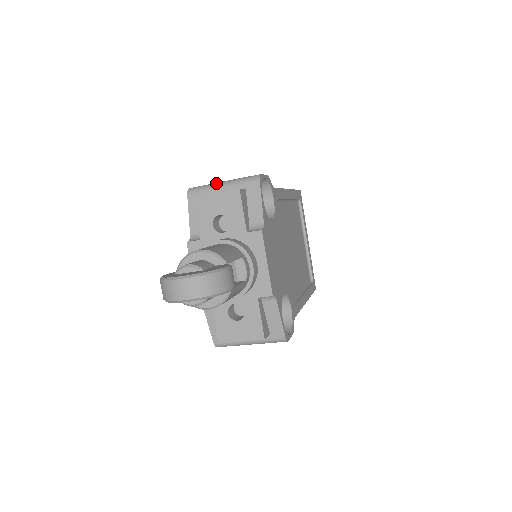
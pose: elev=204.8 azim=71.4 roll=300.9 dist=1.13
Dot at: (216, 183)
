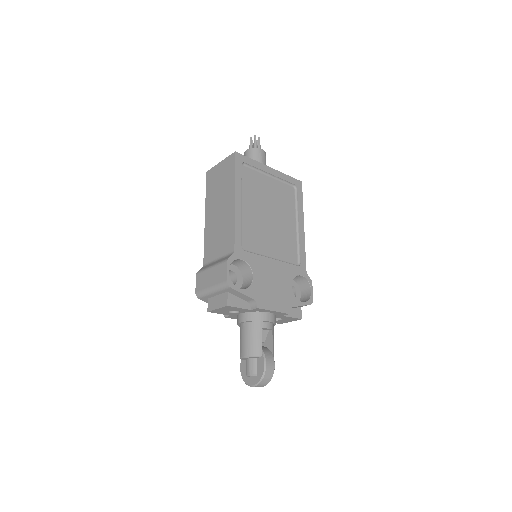
Dot at: (208, 291)
